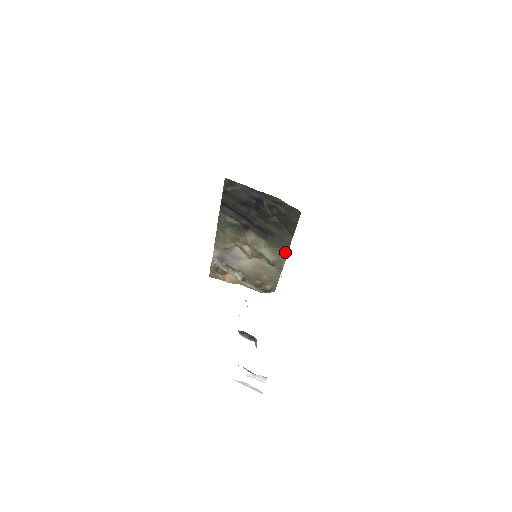
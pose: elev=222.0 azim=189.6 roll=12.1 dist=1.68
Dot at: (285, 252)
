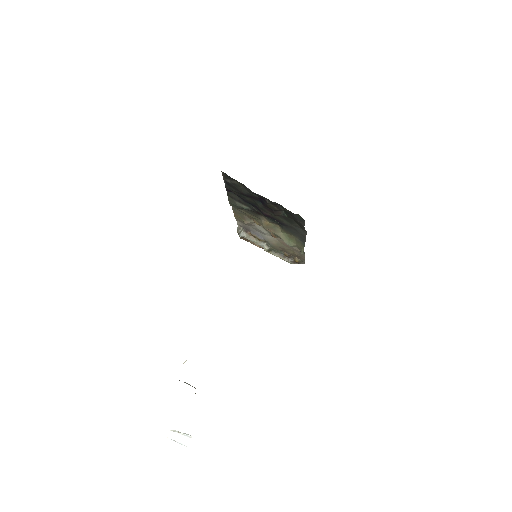
Dot at: (302, 241)
